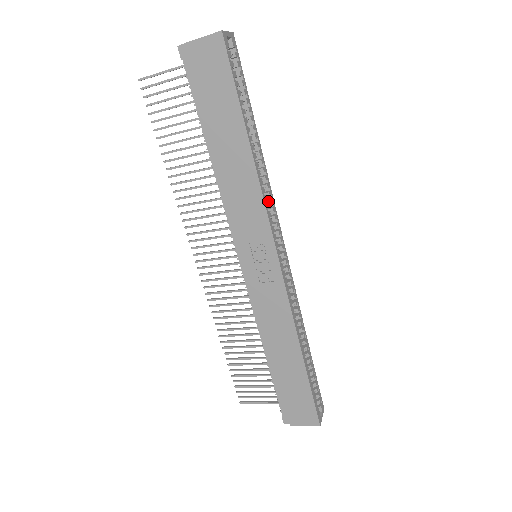
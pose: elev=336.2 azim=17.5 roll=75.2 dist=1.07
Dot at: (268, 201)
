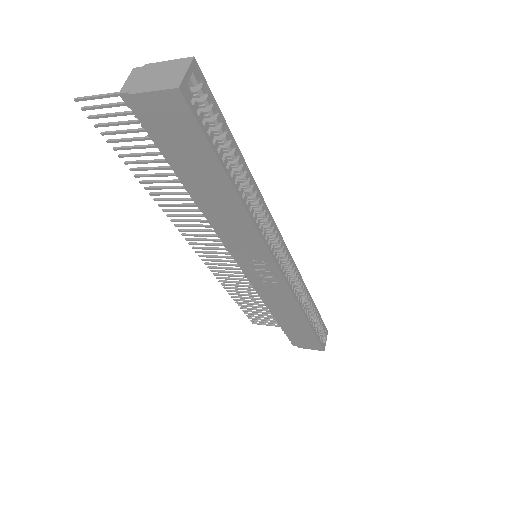
Dot at: (264, 222)
